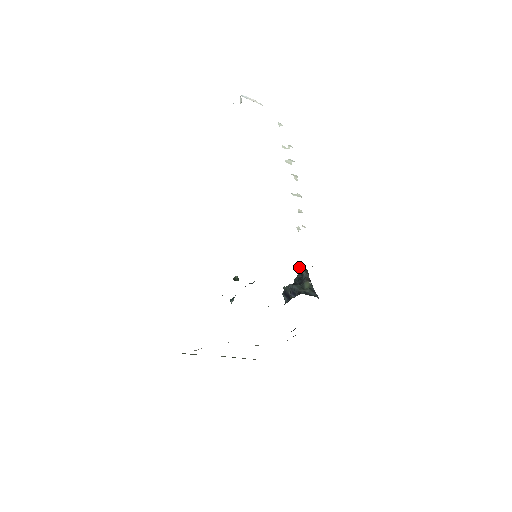
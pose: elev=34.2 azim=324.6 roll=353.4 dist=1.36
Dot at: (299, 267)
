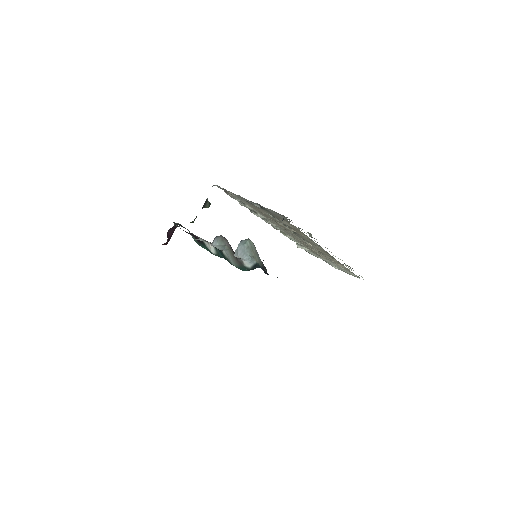
Dot at: occluded
